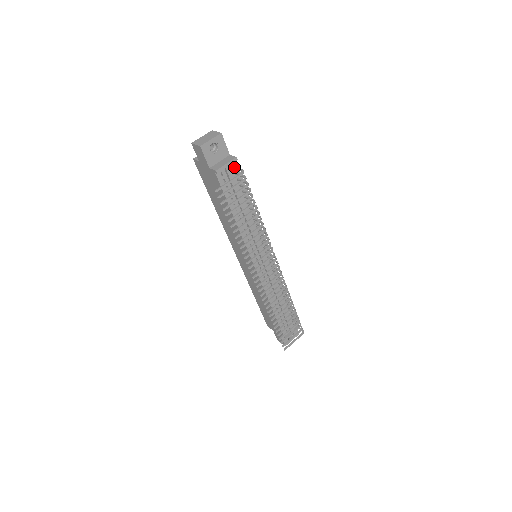
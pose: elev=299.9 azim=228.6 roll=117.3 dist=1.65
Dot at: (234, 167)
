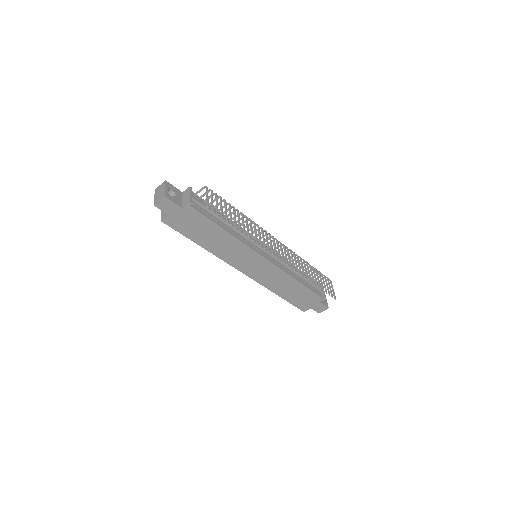
Dot at: (195, 194)
